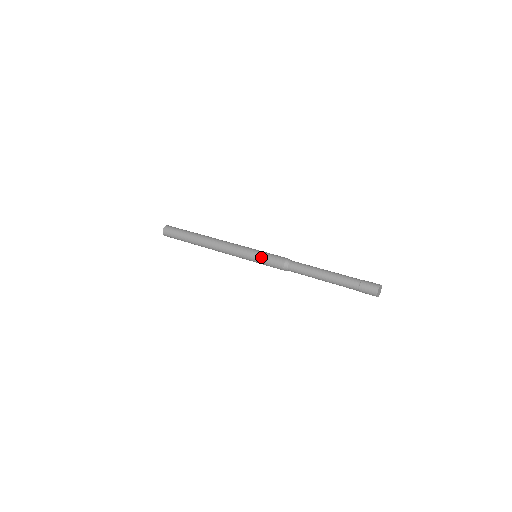
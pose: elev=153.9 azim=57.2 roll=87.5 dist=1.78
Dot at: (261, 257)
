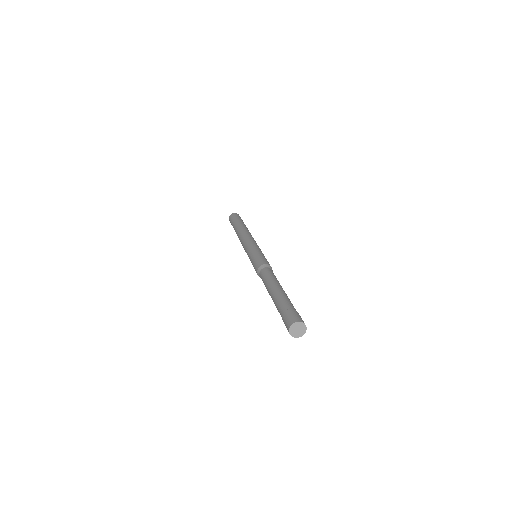
Dot at: (253, 255)
